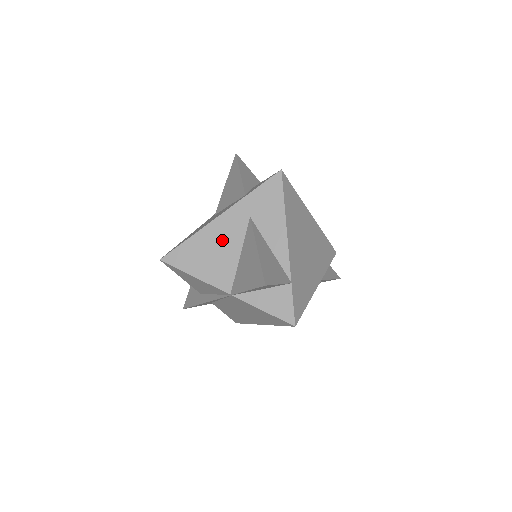
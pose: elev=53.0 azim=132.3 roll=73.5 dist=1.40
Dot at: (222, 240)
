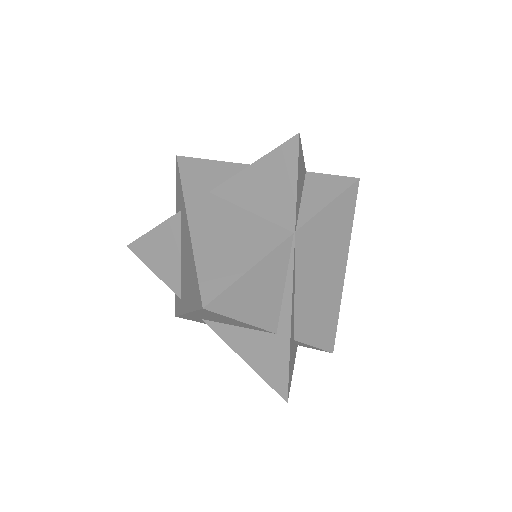
Dot at: (219, 225)
